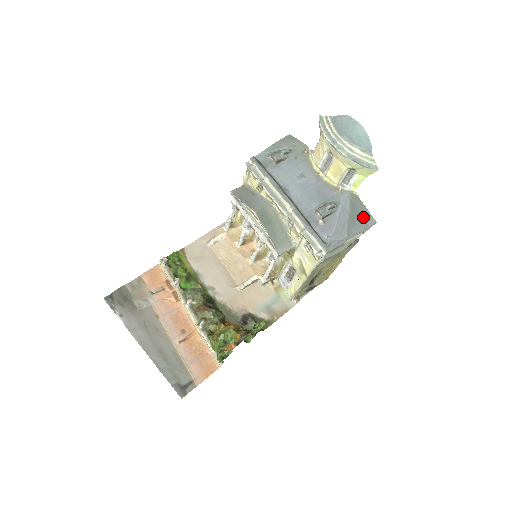
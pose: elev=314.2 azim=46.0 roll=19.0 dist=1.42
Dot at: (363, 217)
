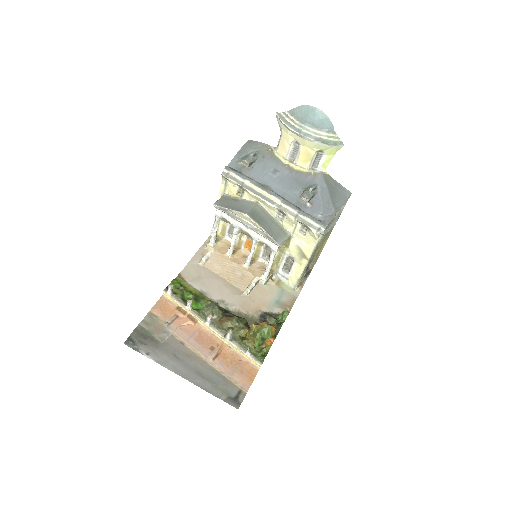
Dot at: (340, 191)
